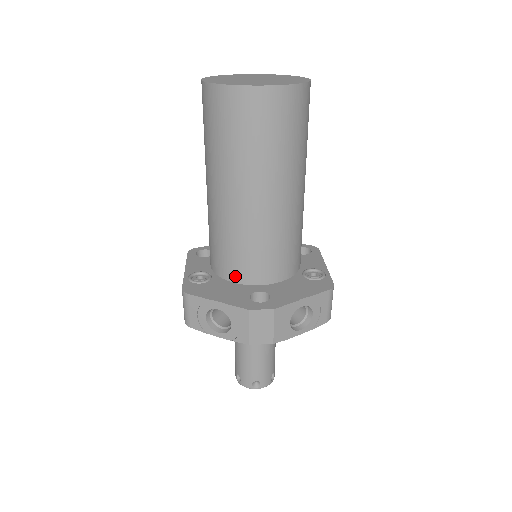
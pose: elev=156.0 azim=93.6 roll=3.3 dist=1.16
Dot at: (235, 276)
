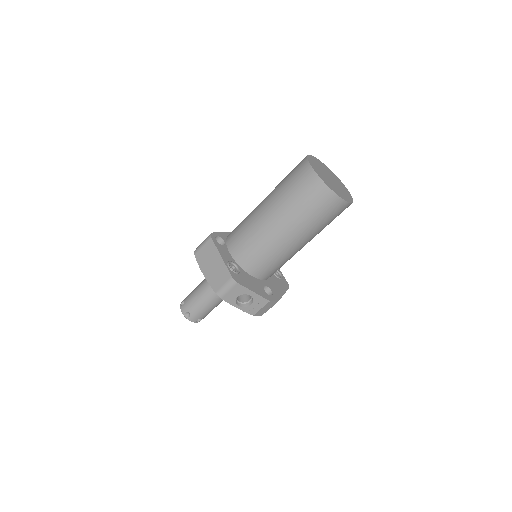
Dot at: (255, 273)
